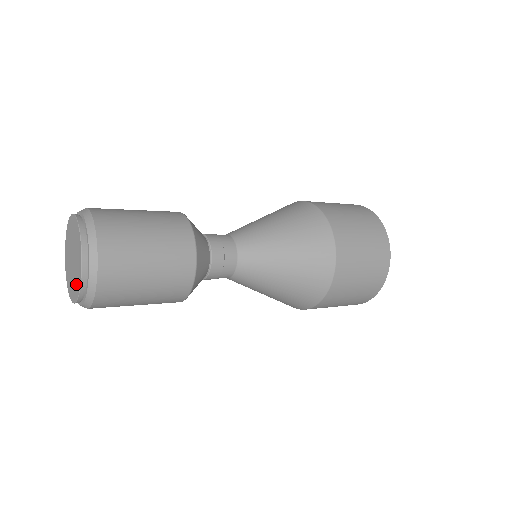
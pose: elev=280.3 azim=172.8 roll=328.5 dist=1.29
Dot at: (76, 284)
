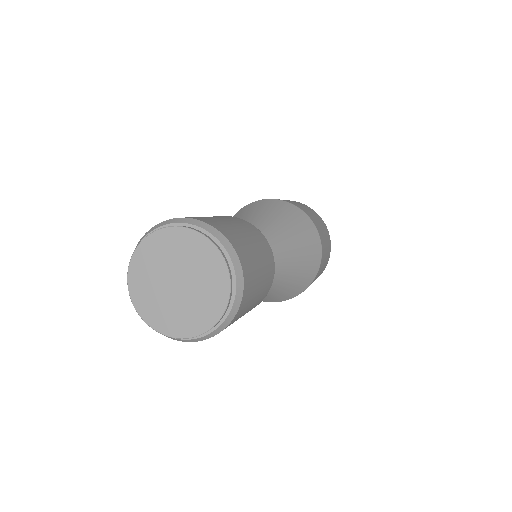
Dot at: (184, 322)
